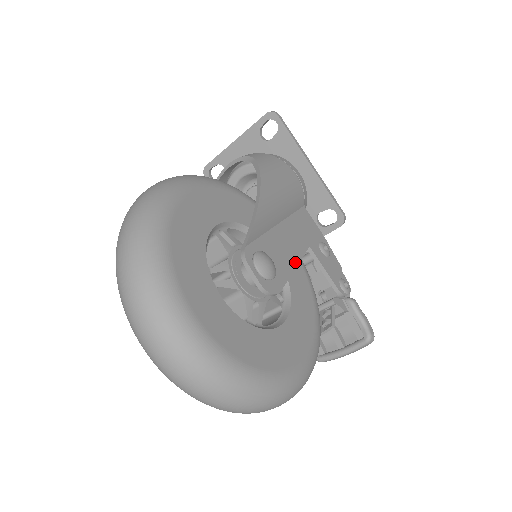
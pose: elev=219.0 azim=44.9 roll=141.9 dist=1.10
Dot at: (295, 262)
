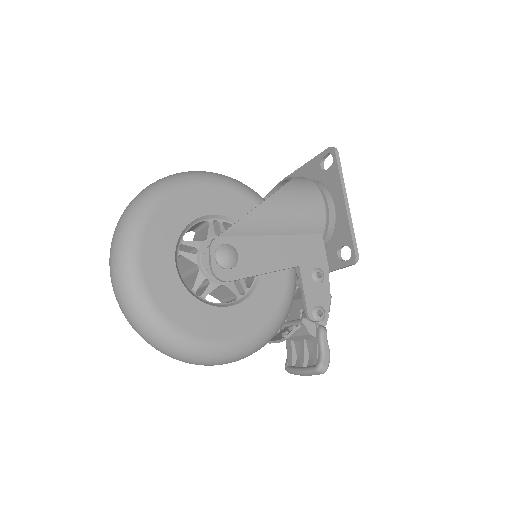
Dot at: (268, 269)
